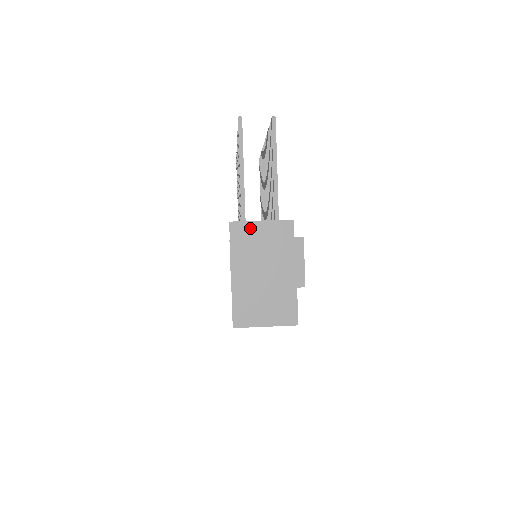
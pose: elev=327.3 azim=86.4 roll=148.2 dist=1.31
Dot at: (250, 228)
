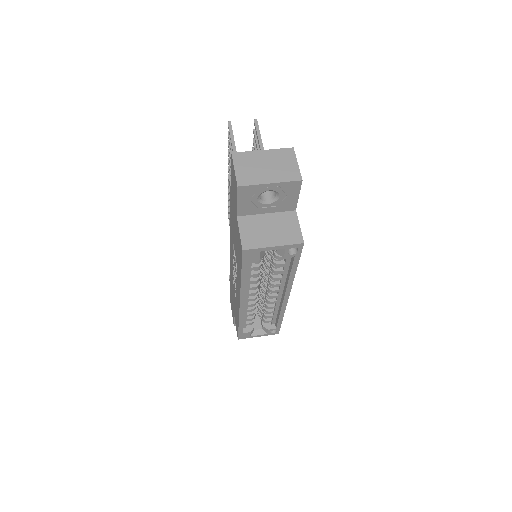
Dot at: occluded
